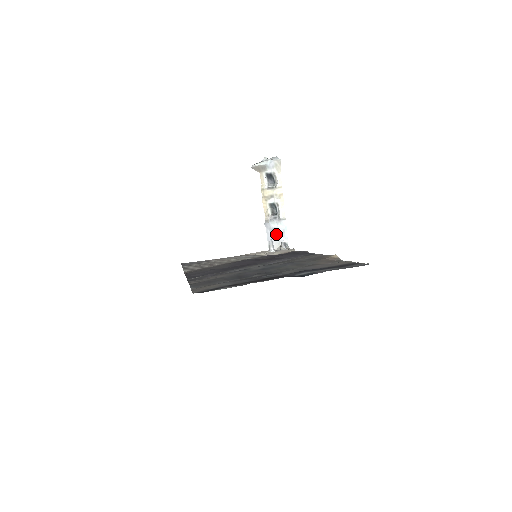
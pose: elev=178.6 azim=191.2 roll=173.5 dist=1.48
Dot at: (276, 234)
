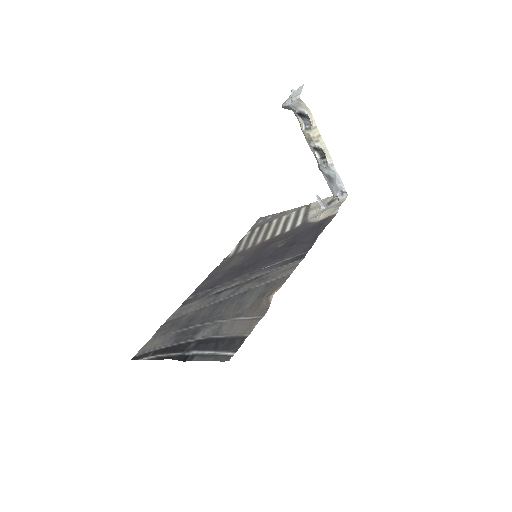
Dot at: (331, 180)
